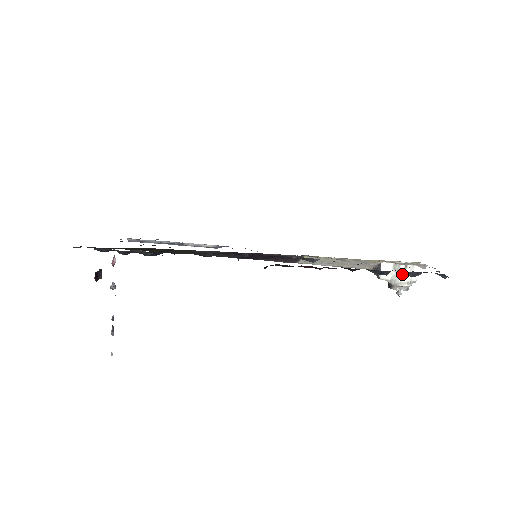
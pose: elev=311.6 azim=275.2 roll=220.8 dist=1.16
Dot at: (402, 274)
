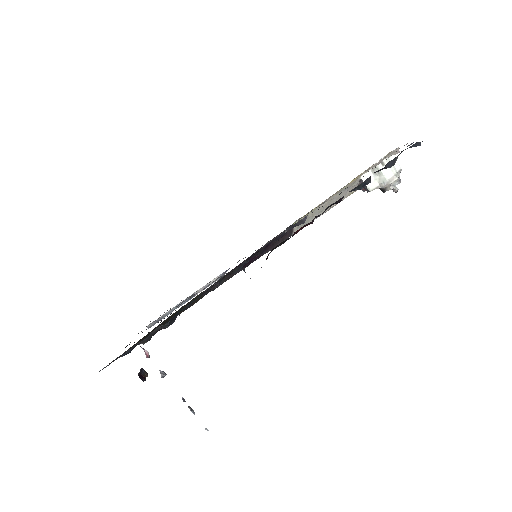
Dot at: (385, 172)
